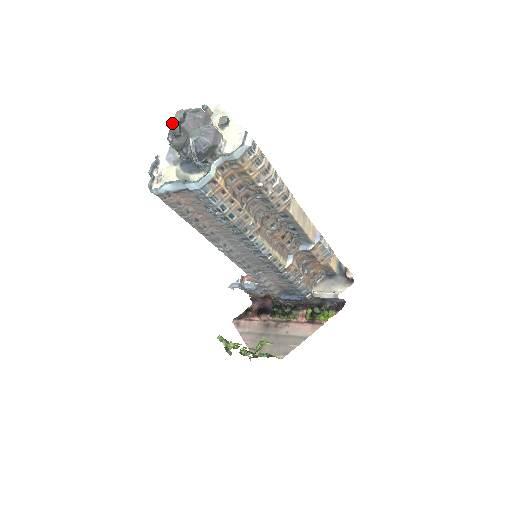
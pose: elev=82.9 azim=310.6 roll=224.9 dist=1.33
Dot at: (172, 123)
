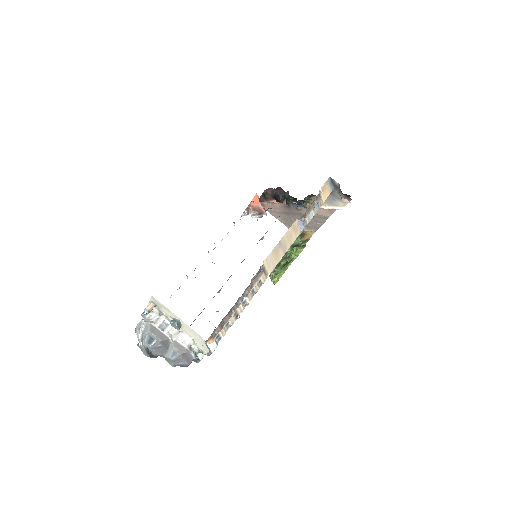
Dot at: occluded
